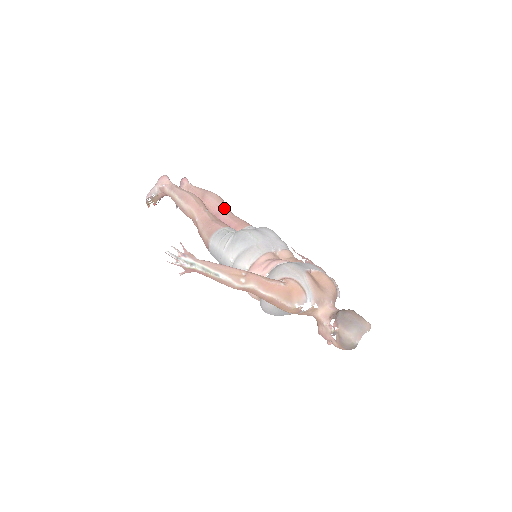
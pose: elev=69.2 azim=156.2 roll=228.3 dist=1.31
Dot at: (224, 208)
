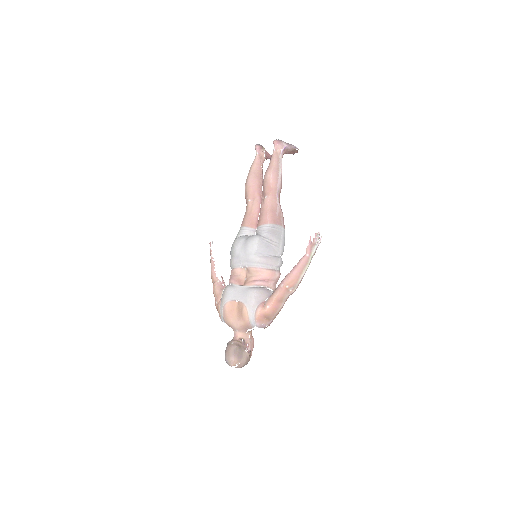
Dot at: (265, 195)
